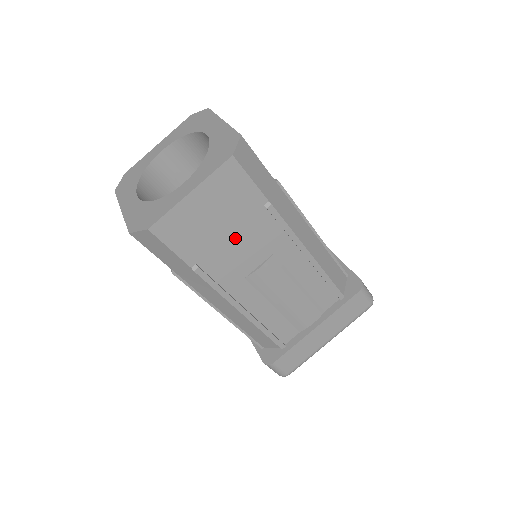
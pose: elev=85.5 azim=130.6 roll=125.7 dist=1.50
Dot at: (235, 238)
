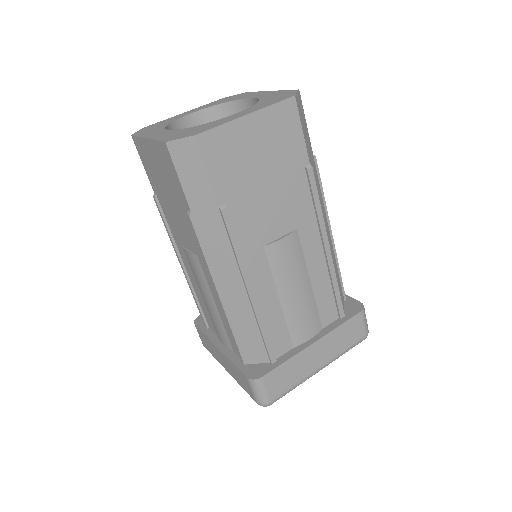
Dot at: (269, 191)
